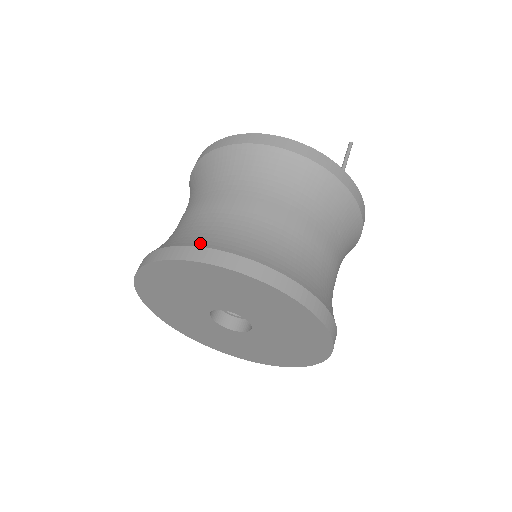
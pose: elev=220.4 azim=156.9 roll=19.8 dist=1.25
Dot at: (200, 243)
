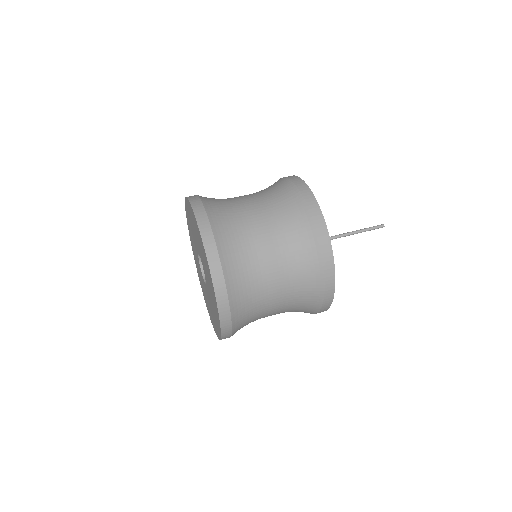
Dot at: occluded
